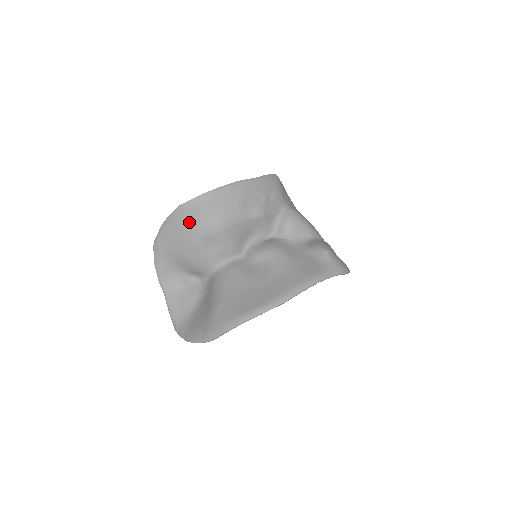
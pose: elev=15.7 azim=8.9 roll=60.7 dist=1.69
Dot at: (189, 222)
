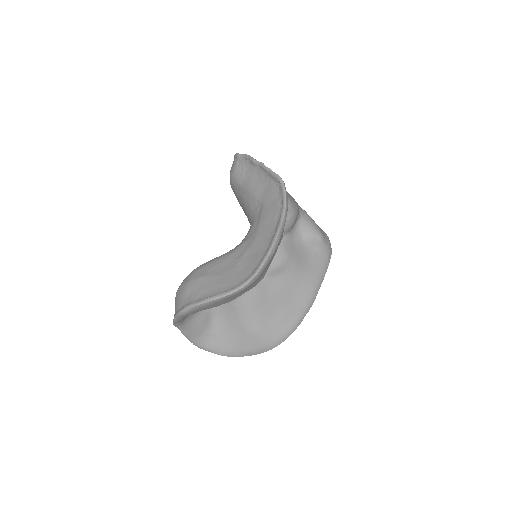
Dot at: (236, 296)
